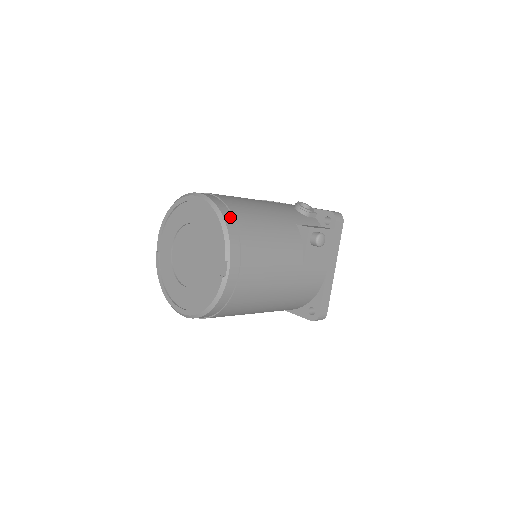
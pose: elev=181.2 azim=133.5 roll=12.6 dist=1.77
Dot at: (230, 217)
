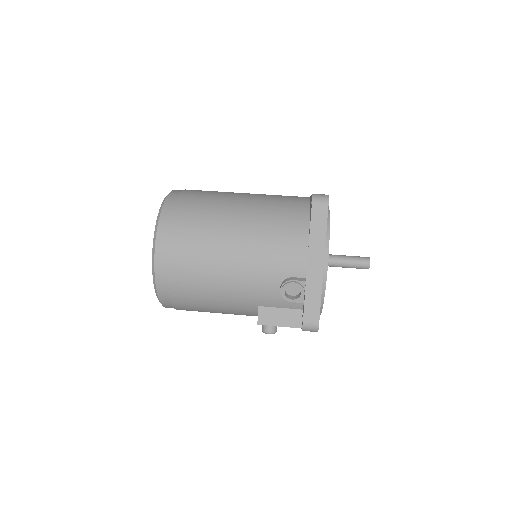
Dot at: (166, 296)
